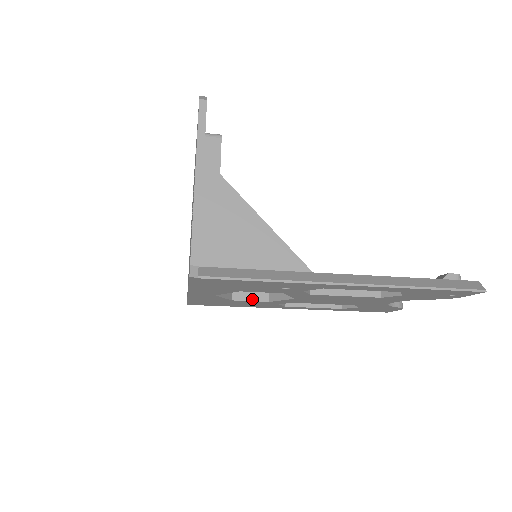
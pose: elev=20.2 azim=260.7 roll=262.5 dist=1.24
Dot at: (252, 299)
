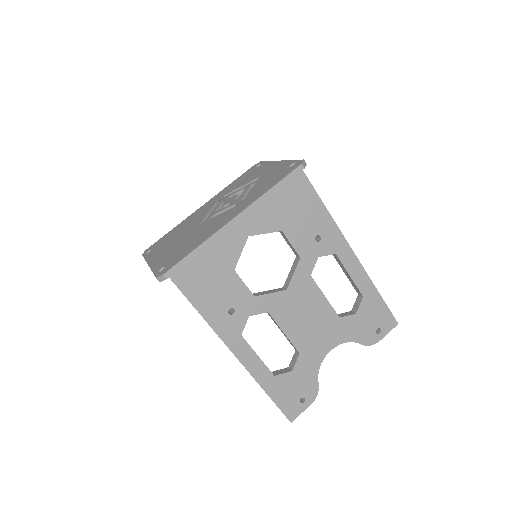
Dot at: occluded
